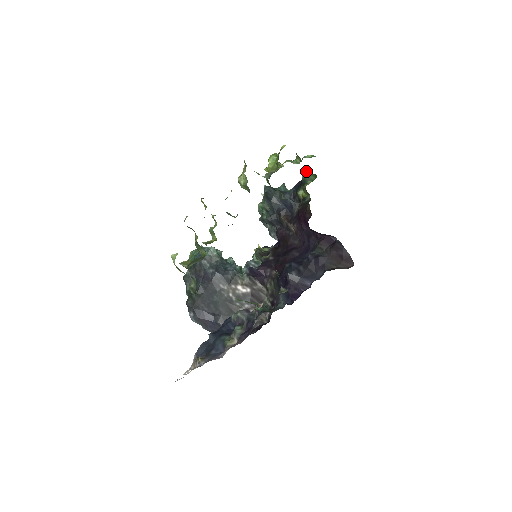
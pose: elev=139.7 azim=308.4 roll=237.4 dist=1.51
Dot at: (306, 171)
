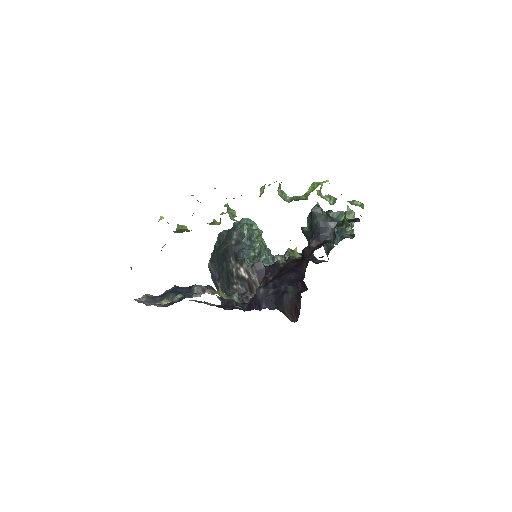
Dot at: occluded
